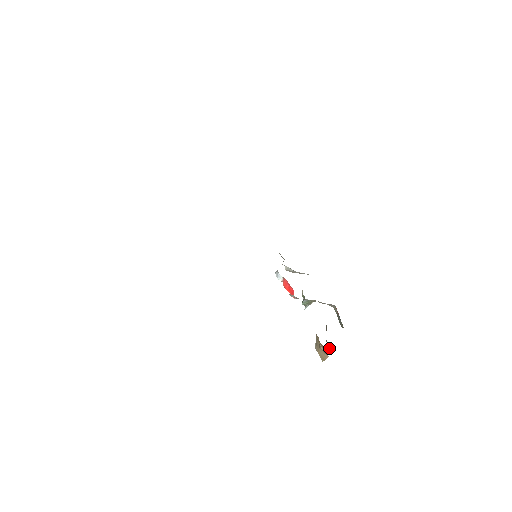
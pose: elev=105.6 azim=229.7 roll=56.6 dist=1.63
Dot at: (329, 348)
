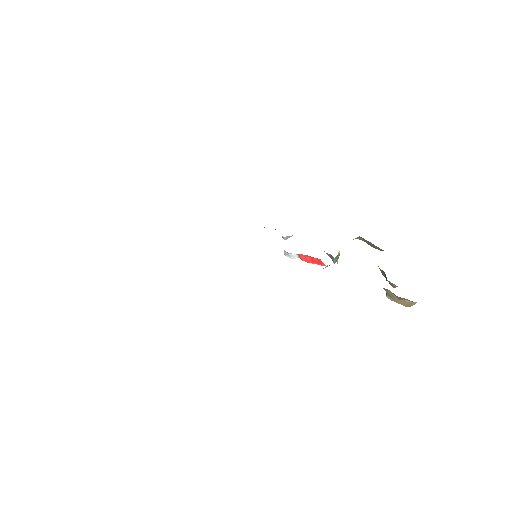
Dot at: (397, 286)
